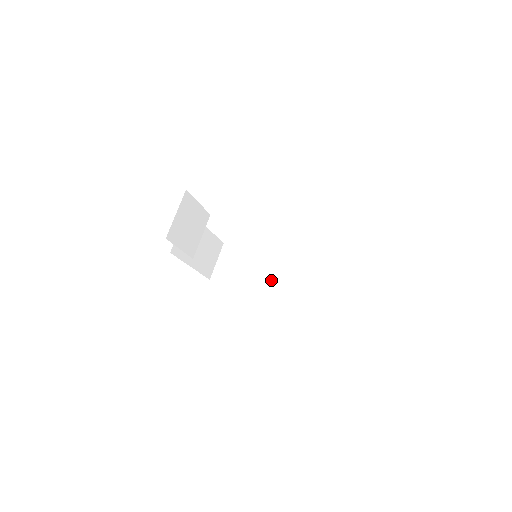
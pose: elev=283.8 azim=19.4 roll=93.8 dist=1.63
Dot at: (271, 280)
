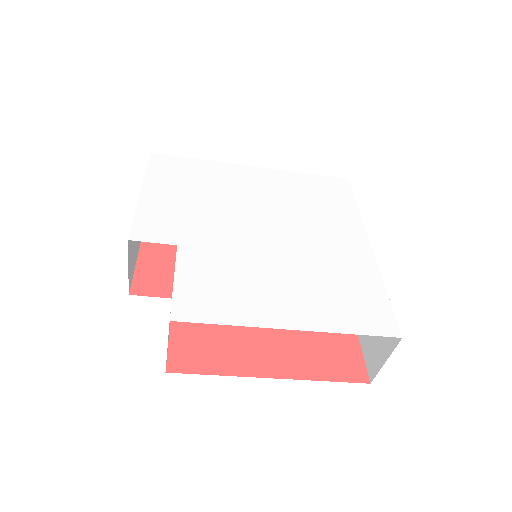
Dot at: occluded
